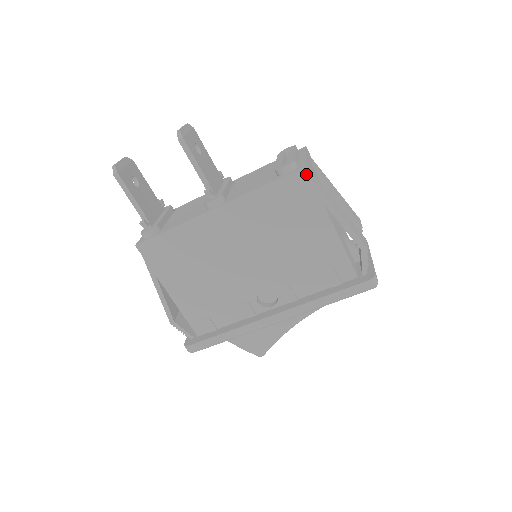
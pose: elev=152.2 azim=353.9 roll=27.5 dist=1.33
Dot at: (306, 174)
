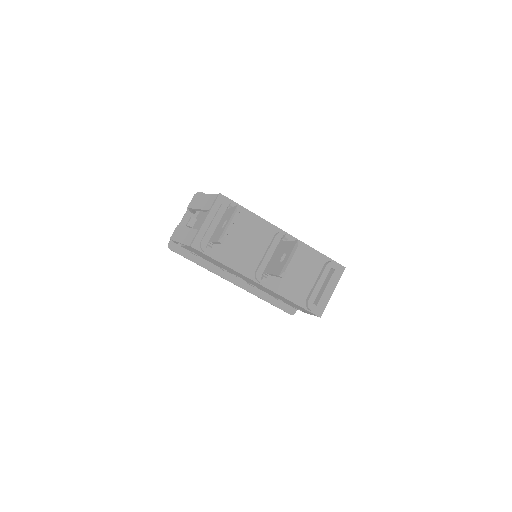
Dot at: (317, 316)
